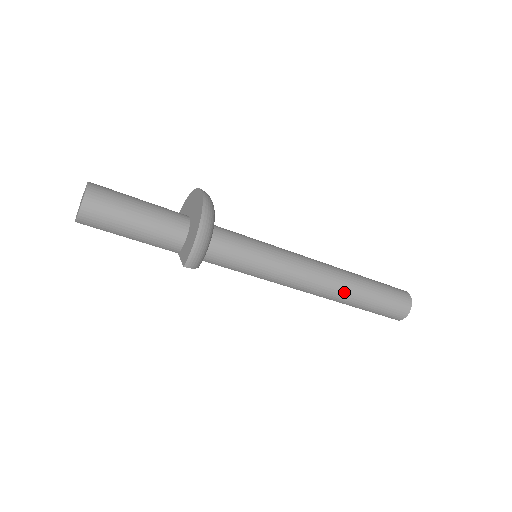
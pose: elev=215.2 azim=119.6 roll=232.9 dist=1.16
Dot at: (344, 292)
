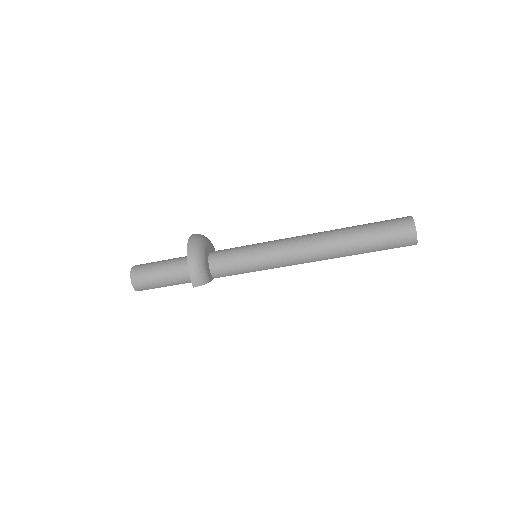
Dot at: (336, 247)
